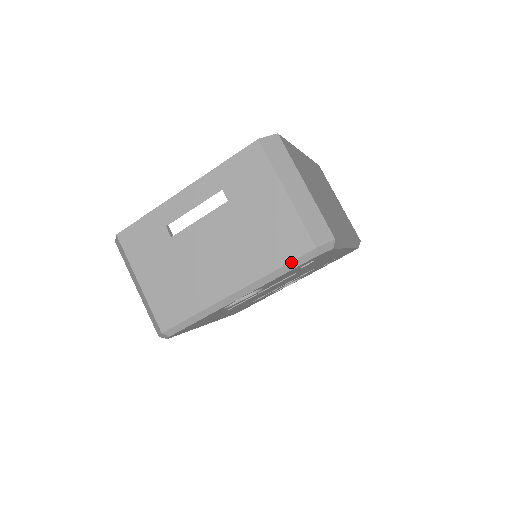
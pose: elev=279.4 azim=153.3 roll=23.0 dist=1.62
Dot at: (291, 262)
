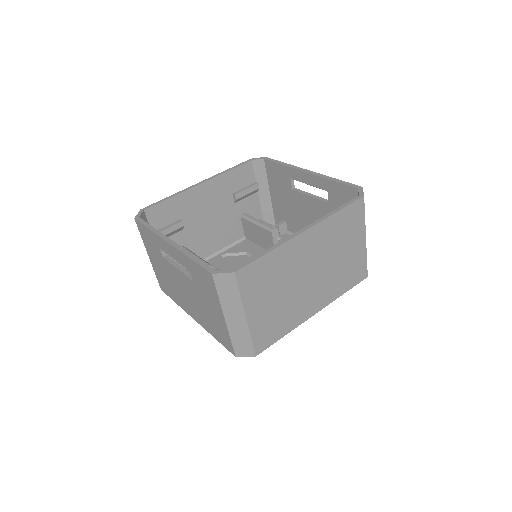
Dot at: (223, 345)
